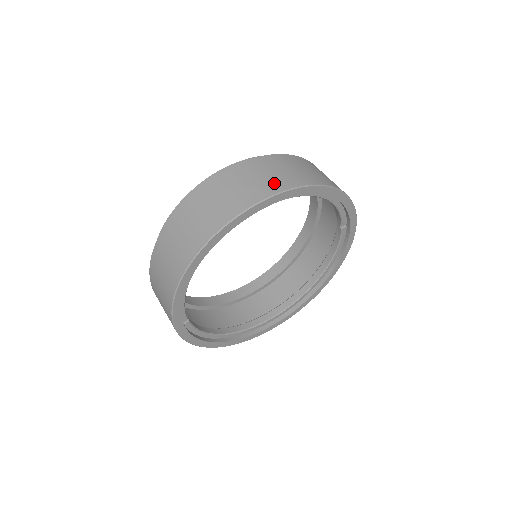
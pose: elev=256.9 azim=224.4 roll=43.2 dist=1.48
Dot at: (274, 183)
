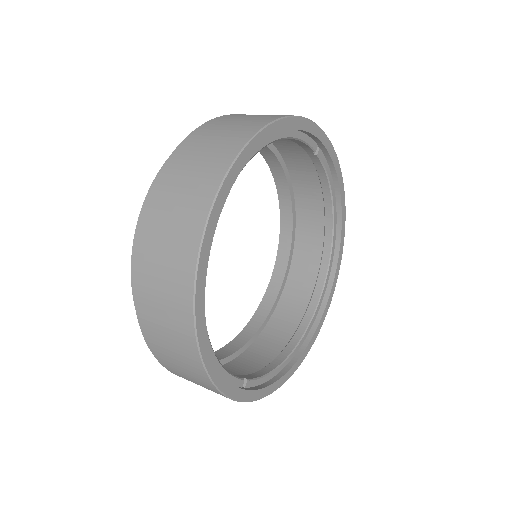
Dot at: (209, 172)
